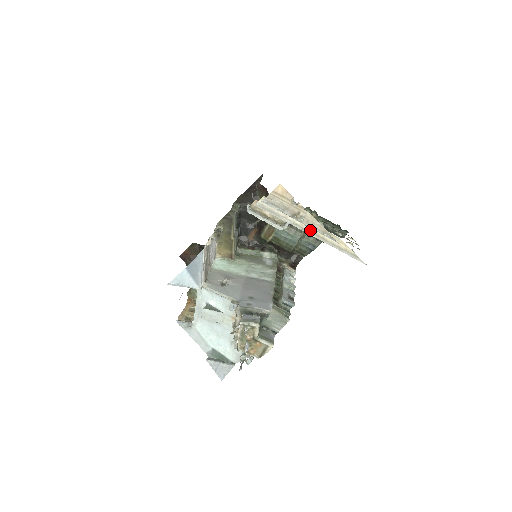
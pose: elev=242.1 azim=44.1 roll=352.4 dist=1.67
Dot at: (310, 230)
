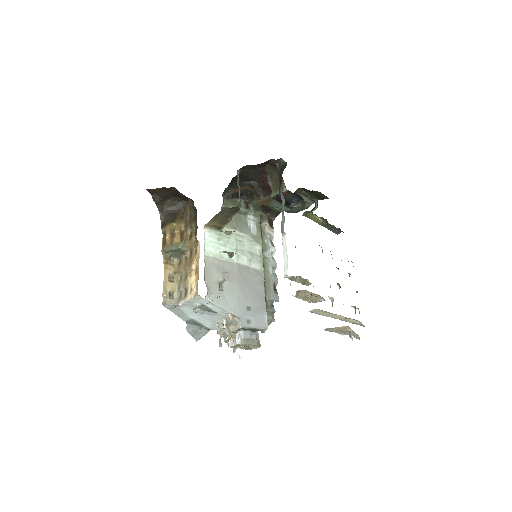
Dot at: (341, 318)
